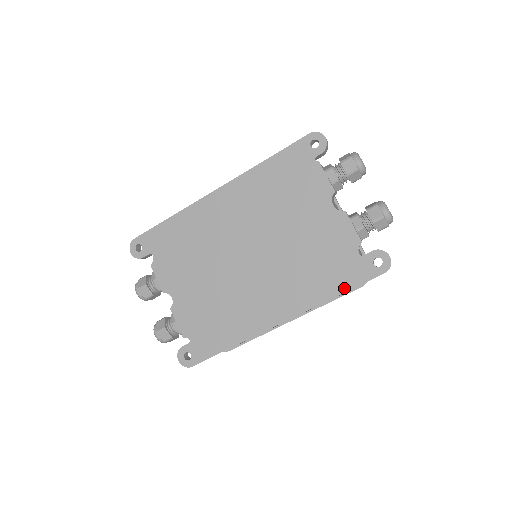
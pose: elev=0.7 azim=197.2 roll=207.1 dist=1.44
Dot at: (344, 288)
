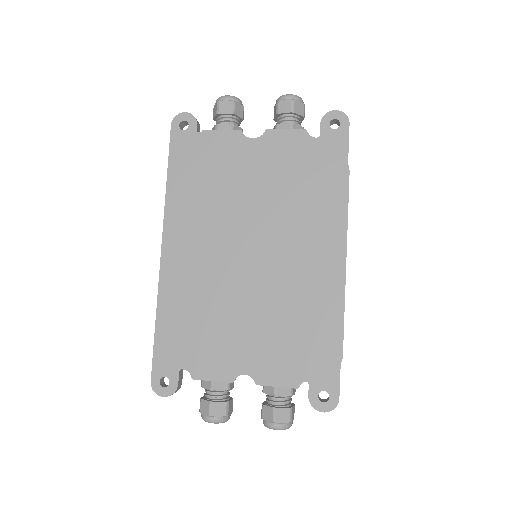
Dot at: (342, 170)
